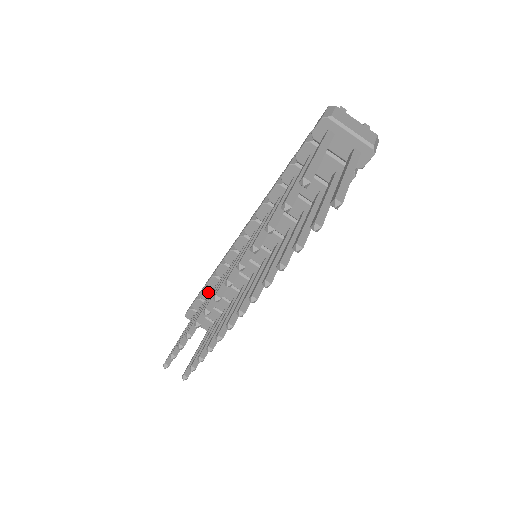
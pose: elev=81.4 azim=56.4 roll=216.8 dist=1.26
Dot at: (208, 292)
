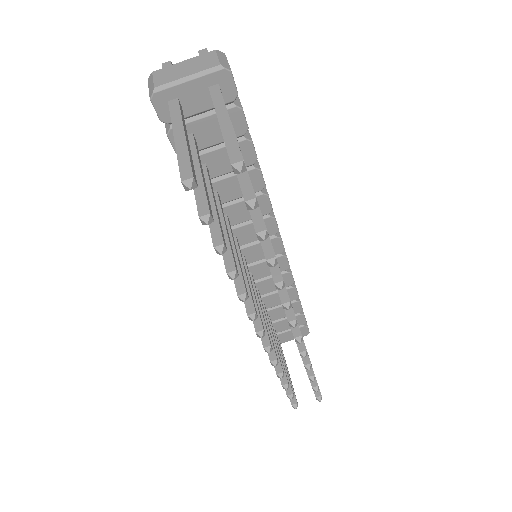
Dot at: occluded
